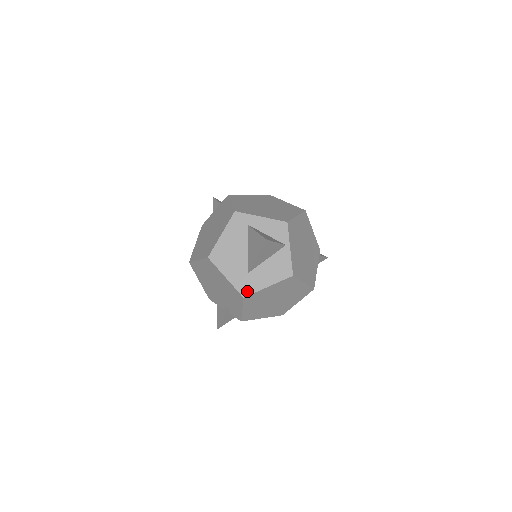
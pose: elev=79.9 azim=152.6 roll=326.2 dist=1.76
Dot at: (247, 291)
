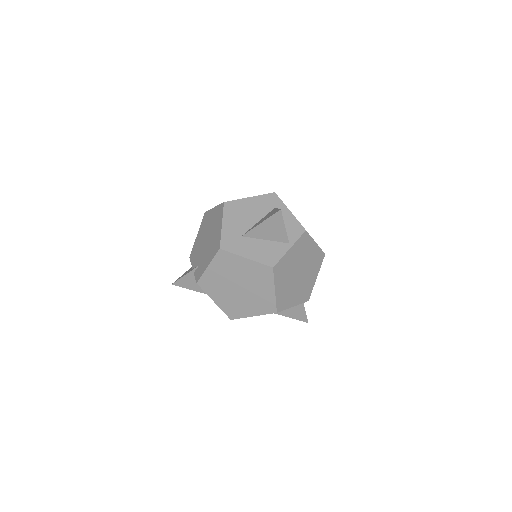
Dot at: (227, 247)
